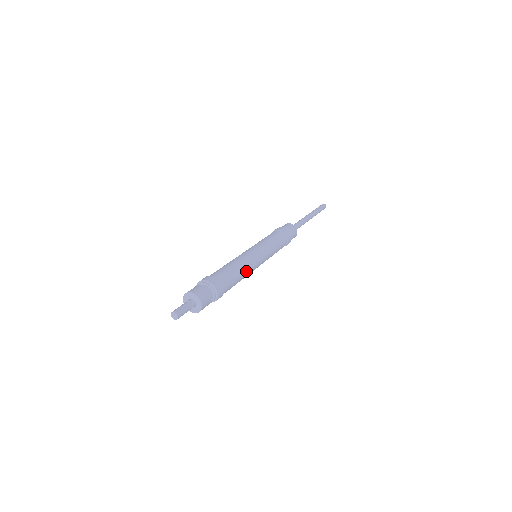
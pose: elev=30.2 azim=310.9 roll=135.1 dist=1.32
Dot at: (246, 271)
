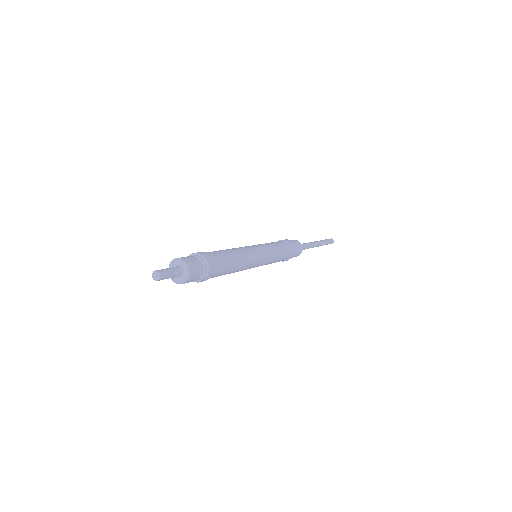
Dot at: (243, 260)
